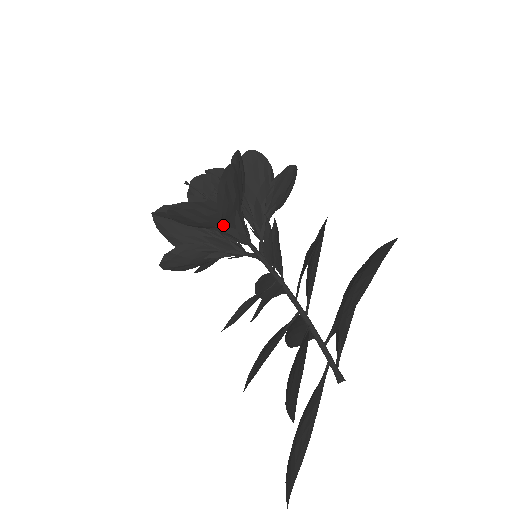
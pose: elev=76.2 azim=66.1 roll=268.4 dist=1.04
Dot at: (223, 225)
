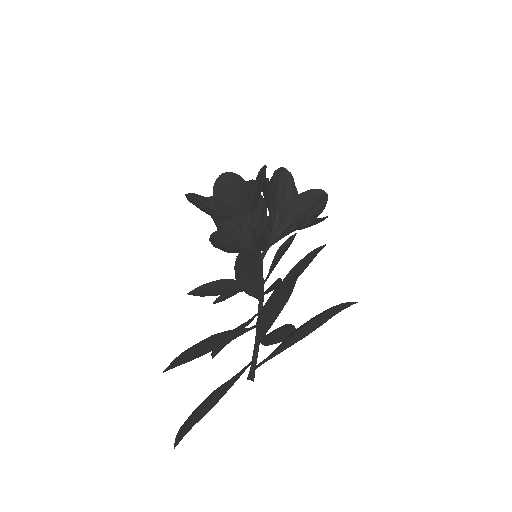
Dot at: (229, 221)
